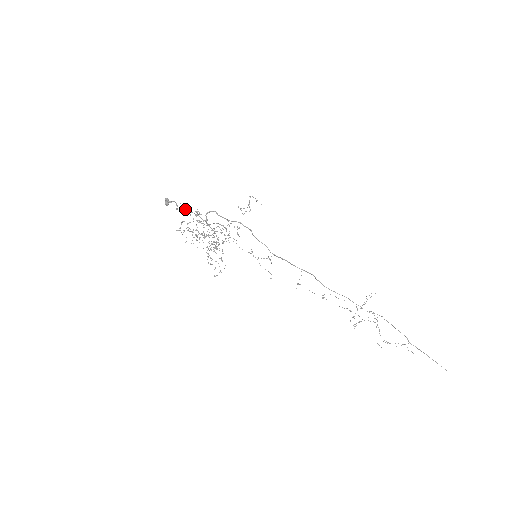
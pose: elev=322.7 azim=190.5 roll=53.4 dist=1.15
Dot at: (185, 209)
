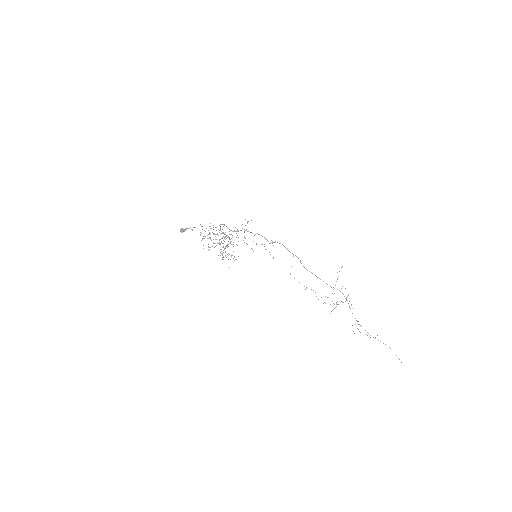
Dot at: occluded
